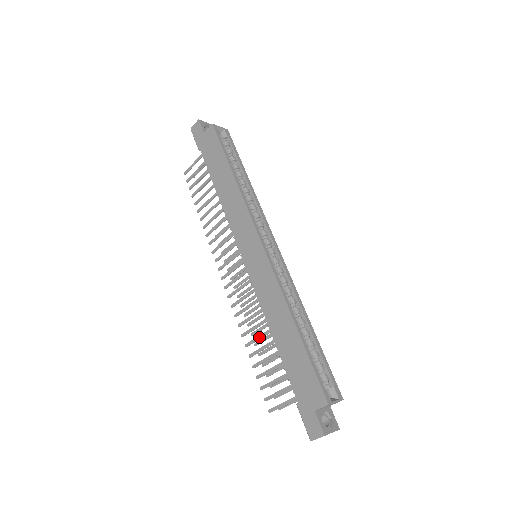
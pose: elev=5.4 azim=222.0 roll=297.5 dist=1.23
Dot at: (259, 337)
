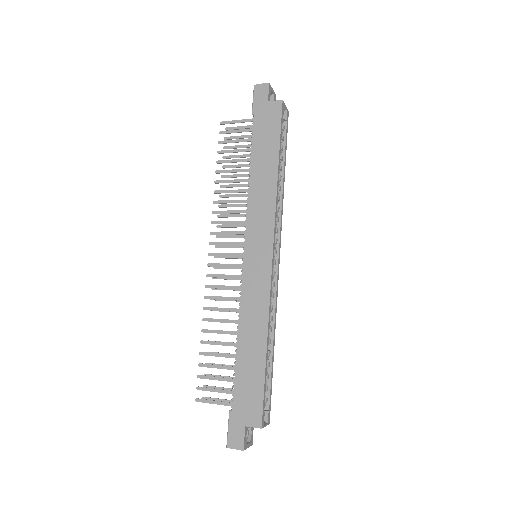
Dot at: (221, 332)
